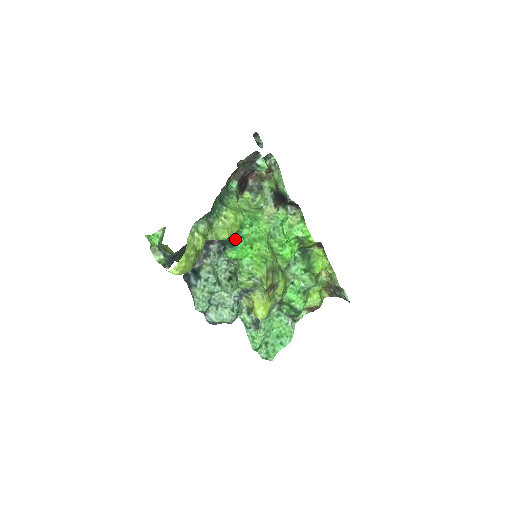
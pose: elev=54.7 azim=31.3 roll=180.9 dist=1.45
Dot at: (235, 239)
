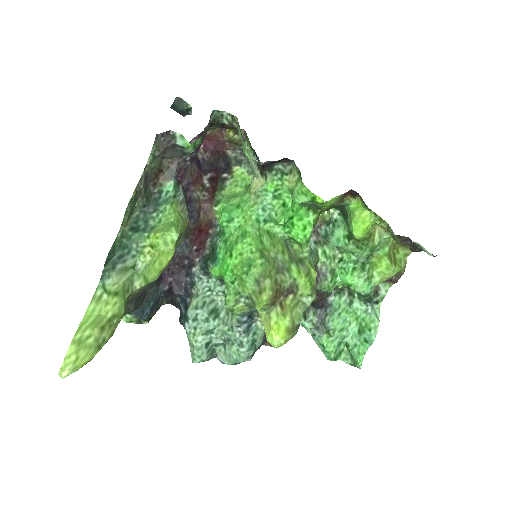
Dot at: (217, 248)
